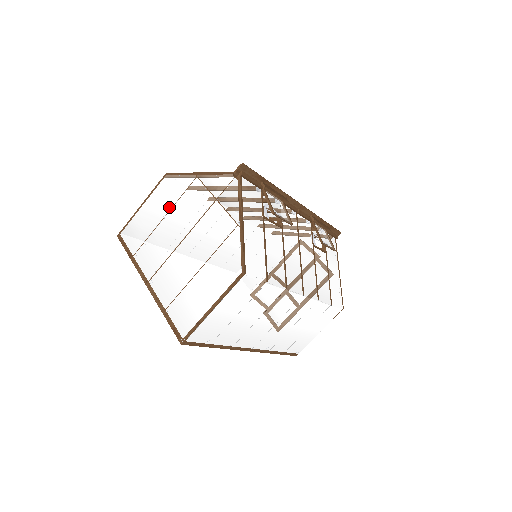
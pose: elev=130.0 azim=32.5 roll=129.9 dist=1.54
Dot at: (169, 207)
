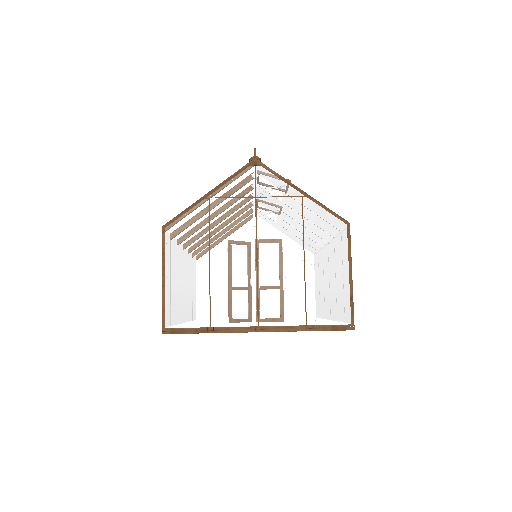
Dot at: (205, 248)
